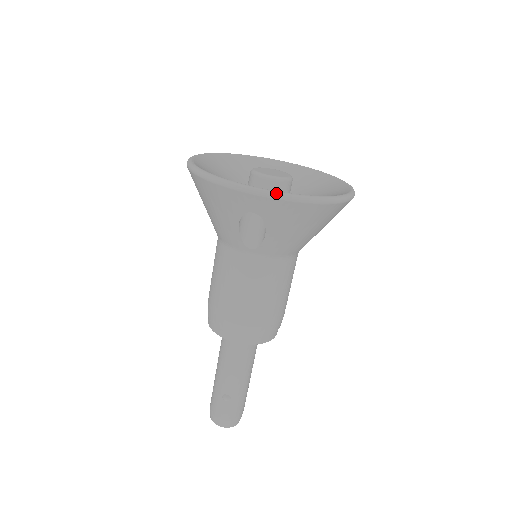
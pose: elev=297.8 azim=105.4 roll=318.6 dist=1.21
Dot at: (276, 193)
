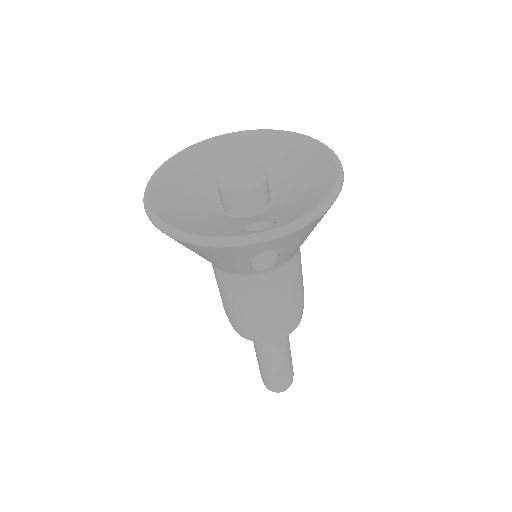
Dot at: (288, 228)
